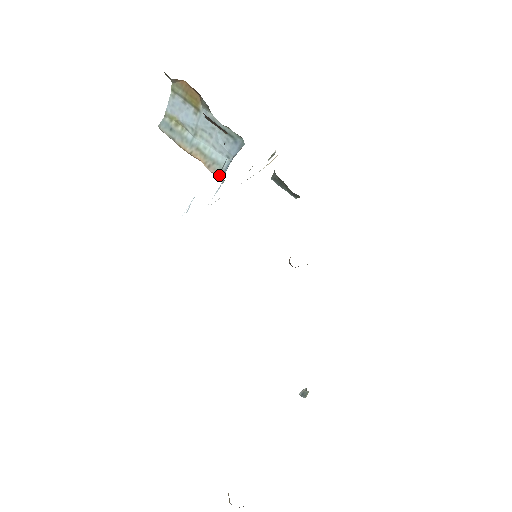
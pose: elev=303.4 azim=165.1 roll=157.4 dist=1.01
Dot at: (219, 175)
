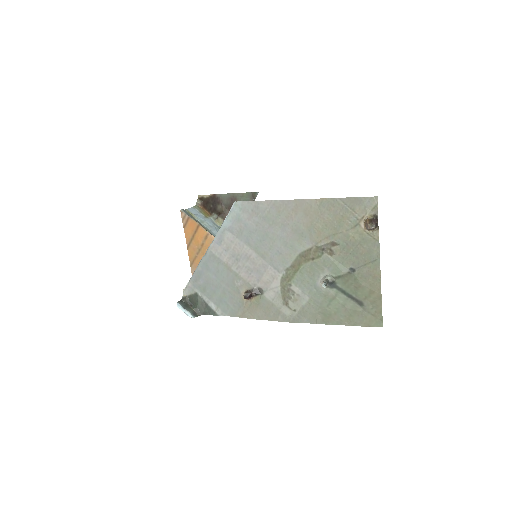
Dot at: occluded
